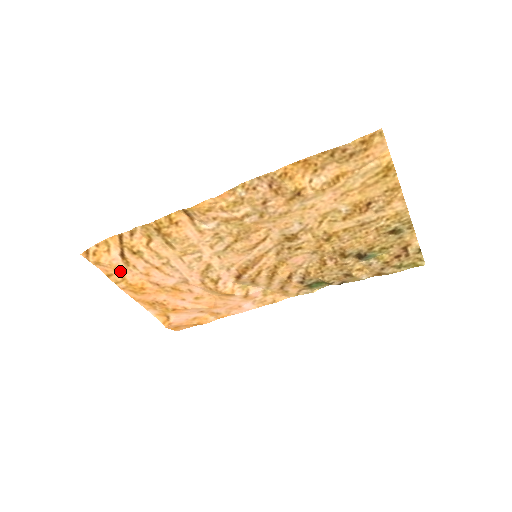
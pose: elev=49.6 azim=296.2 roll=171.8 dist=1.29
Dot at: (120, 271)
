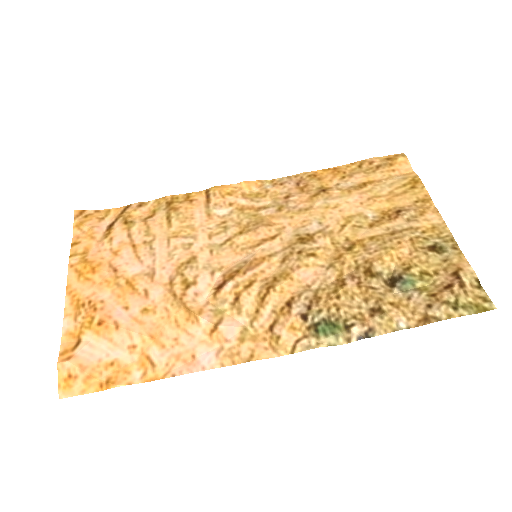
Dot at: (91, 241)
